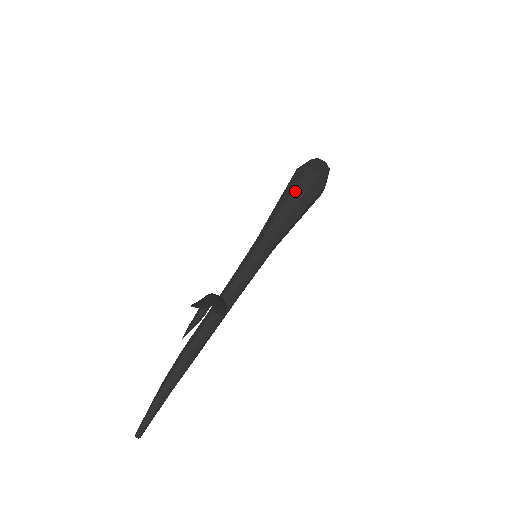
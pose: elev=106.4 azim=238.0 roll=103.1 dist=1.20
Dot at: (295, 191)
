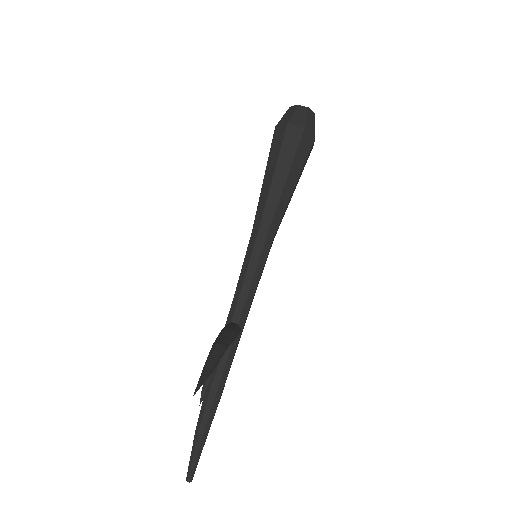
Dot at: (280, 161)
